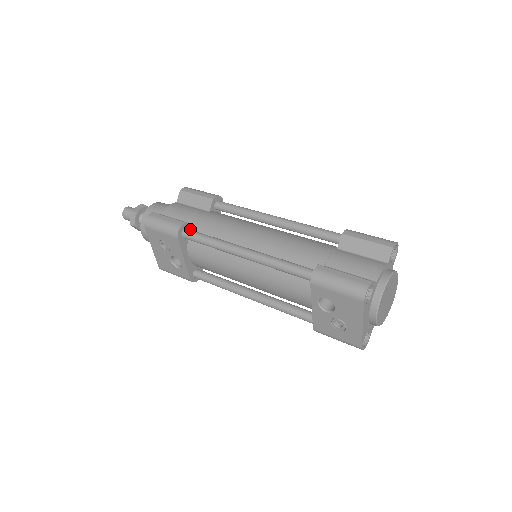
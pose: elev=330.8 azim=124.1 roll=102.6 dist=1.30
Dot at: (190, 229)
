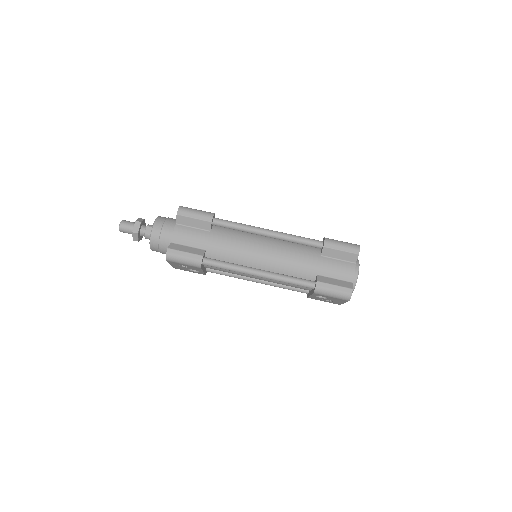
Dot at: (205, 255)
